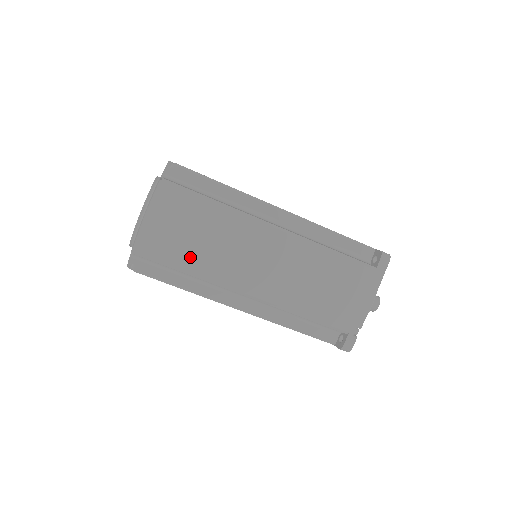
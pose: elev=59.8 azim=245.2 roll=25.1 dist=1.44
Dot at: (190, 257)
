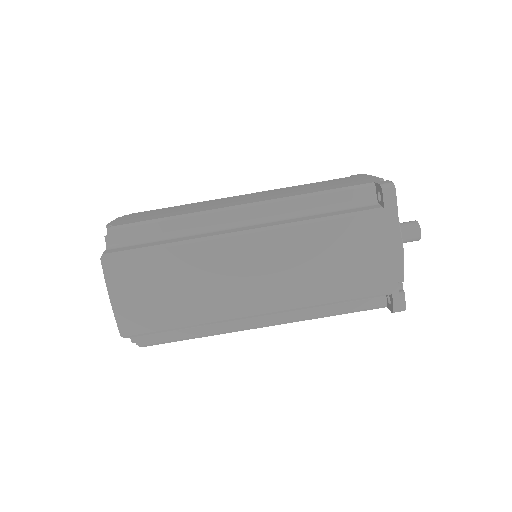
Dot at: (177, 312)
